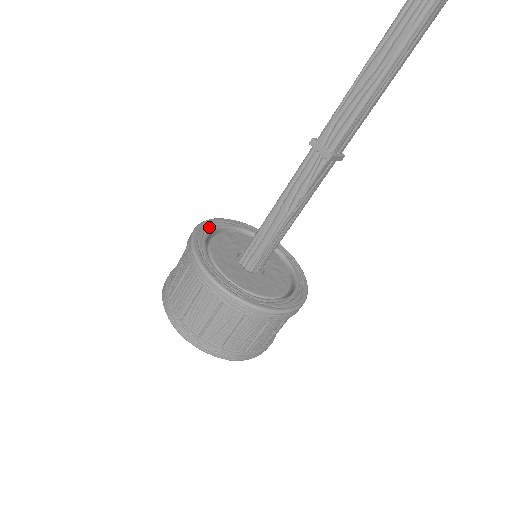
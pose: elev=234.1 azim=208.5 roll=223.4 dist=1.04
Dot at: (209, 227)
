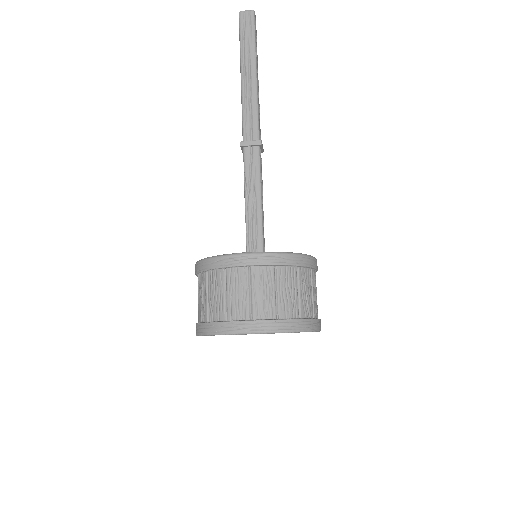
Dot at: occluded
